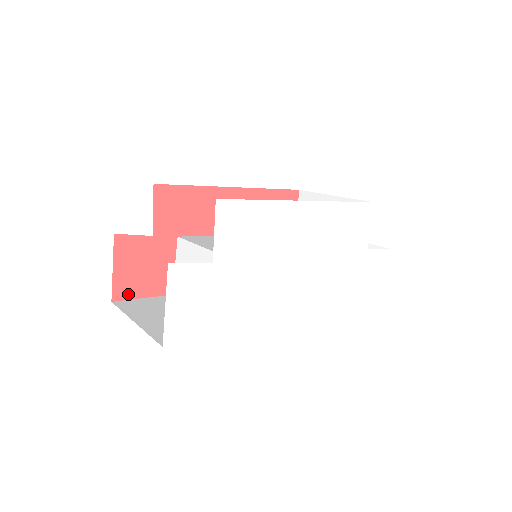
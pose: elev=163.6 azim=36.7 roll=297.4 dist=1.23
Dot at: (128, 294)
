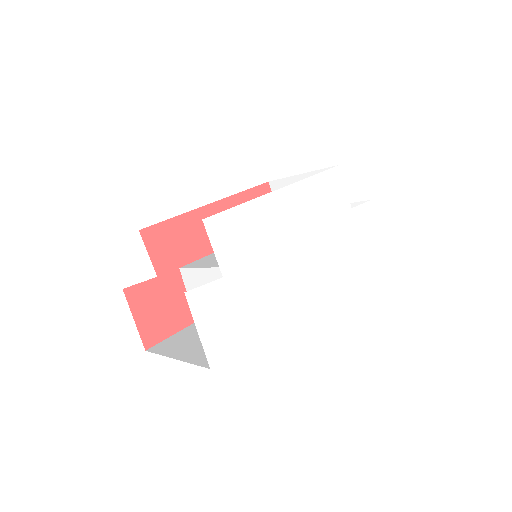
Dot at: (157, 338)
